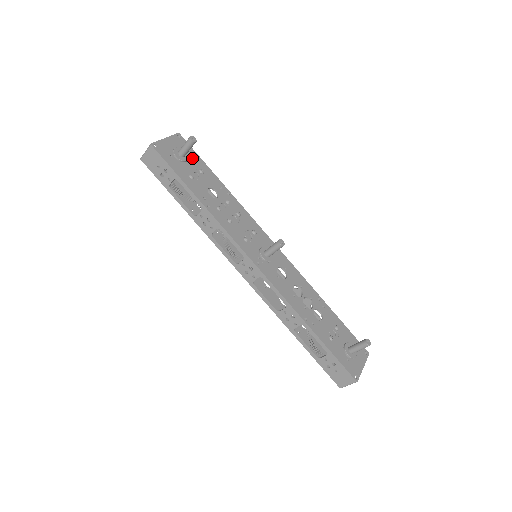
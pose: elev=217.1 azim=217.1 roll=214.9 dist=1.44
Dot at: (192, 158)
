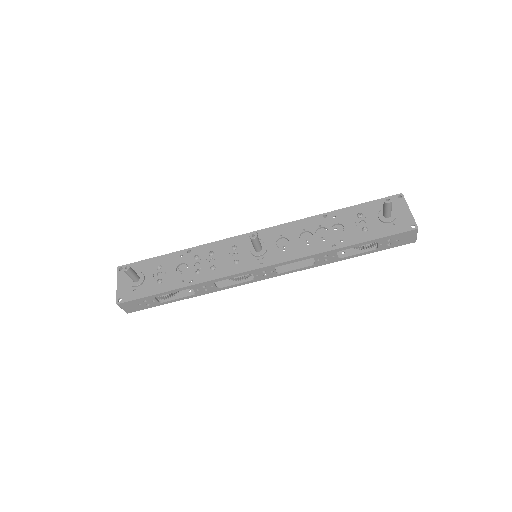
Dot at: (144, 269)
